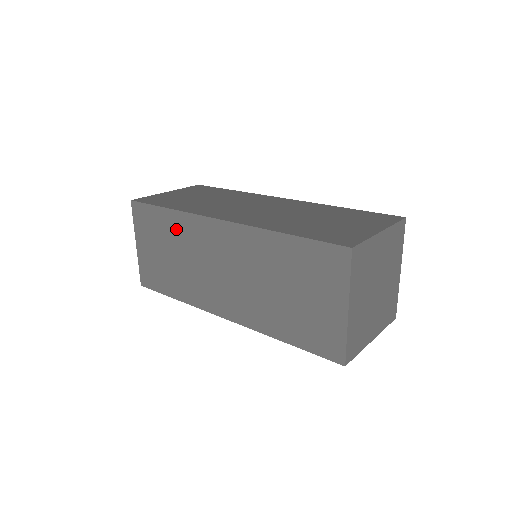
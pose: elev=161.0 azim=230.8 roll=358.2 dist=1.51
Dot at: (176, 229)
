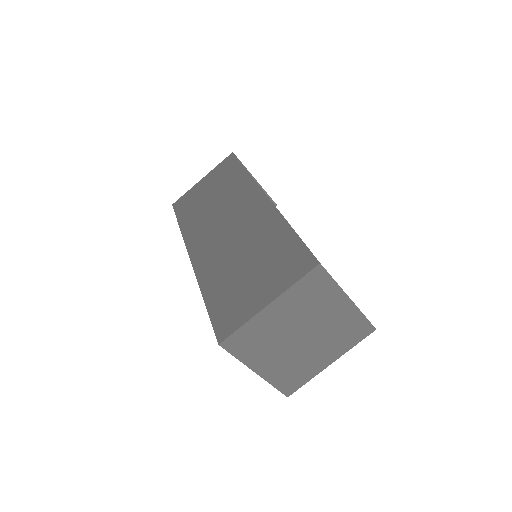
Dot at: occluded
